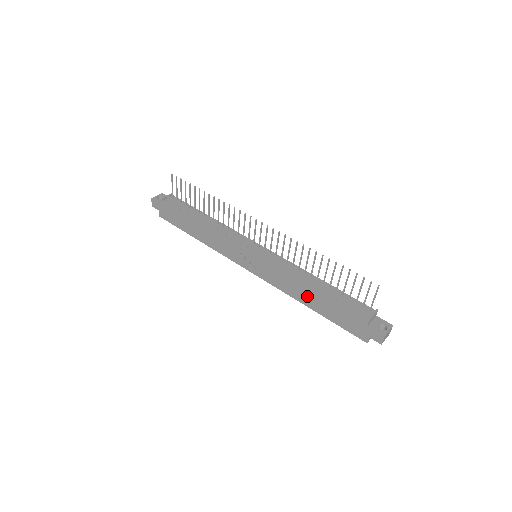
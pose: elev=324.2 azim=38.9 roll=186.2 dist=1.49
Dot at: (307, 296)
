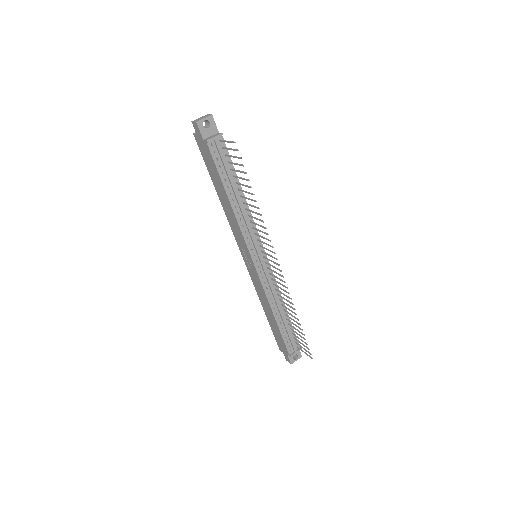
Dot at: (268, 311)
